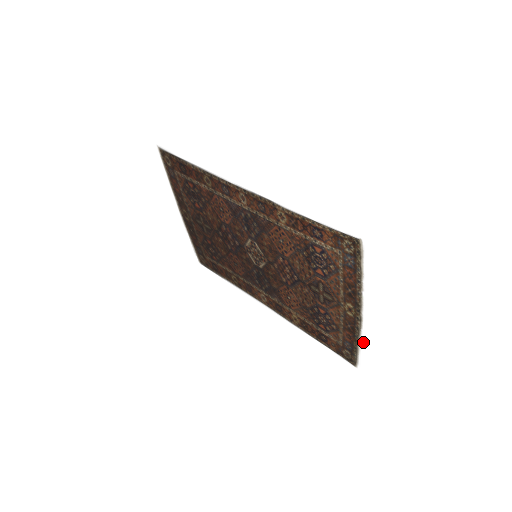
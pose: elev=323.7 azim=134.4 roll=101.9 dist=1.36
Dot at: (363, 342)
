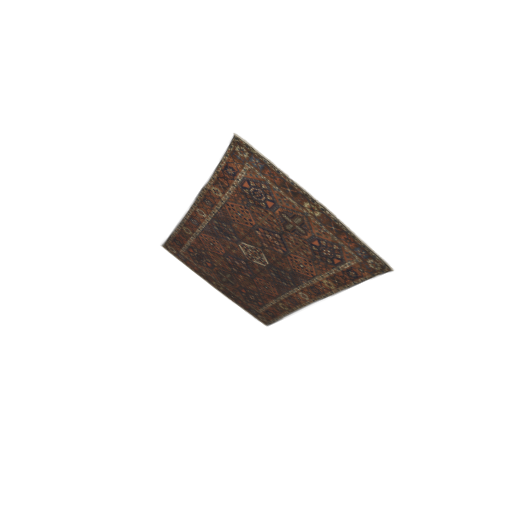
Dot at: (354, 230)
